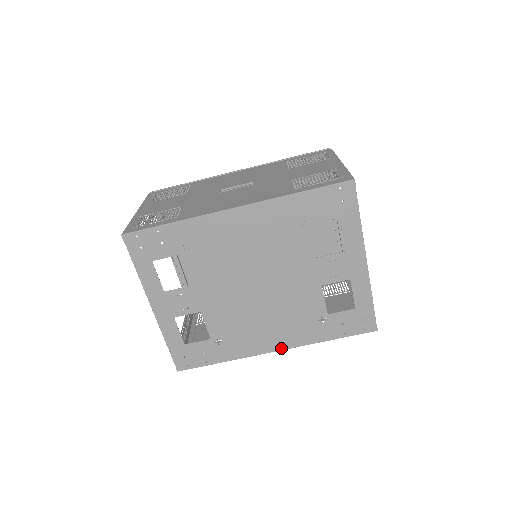
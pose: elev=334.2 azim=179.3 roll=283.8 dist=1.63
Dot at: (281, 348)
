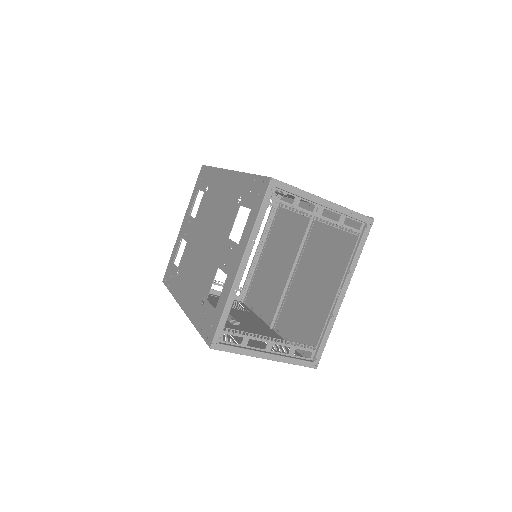
Dot at: (184, 308)
